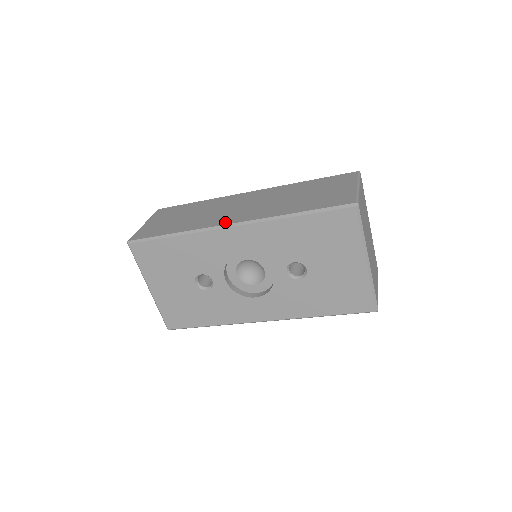
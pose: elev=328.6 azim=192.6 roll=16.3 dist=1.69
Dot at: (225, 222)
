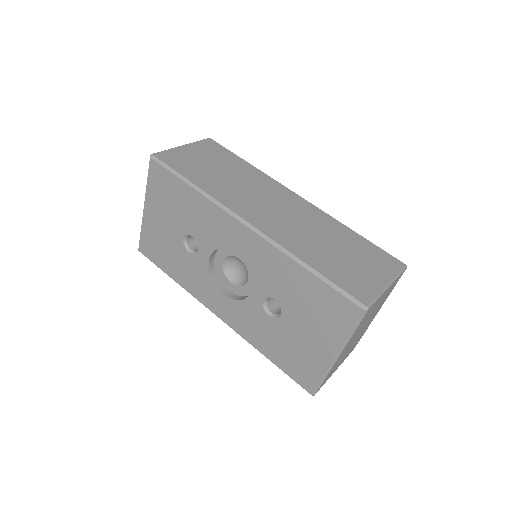
Dot at: (244, 214)
